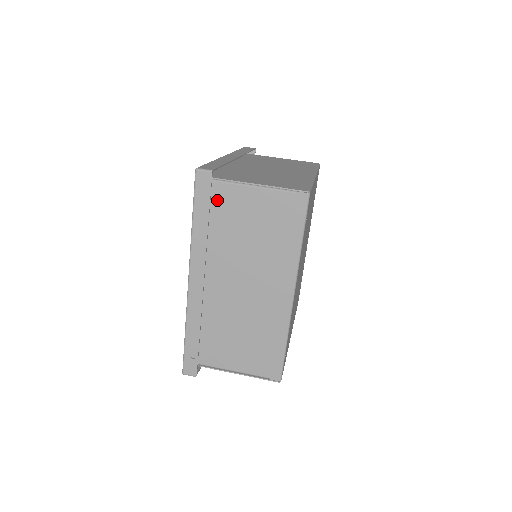
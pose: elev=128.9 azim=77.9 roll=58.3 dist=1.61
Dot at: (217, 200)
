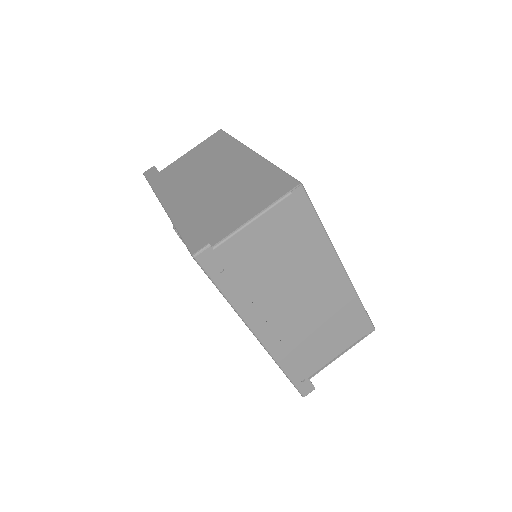
Dot at: (229, 261)
